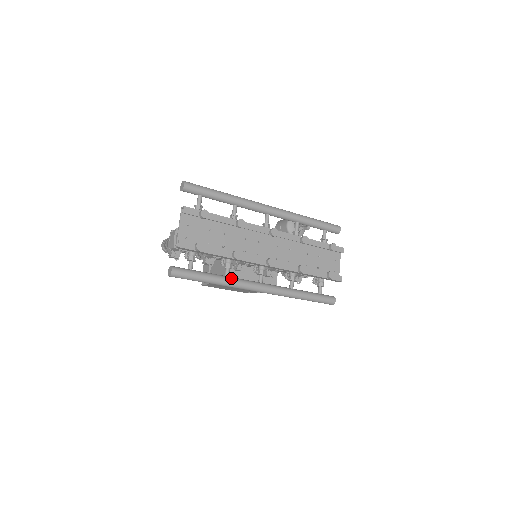
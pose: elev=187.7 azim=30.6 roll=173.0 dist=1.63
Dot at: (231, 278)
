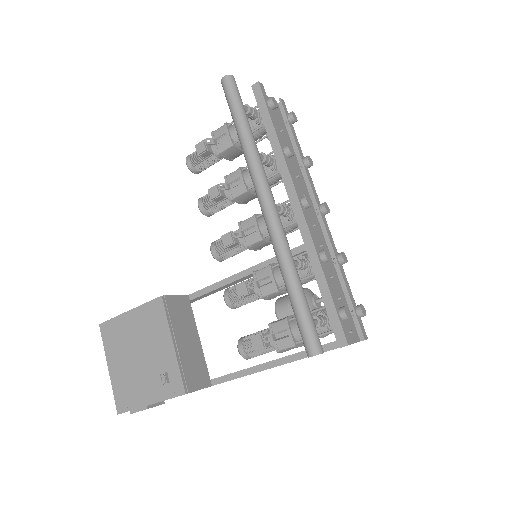
Dot at: (260, 156)
